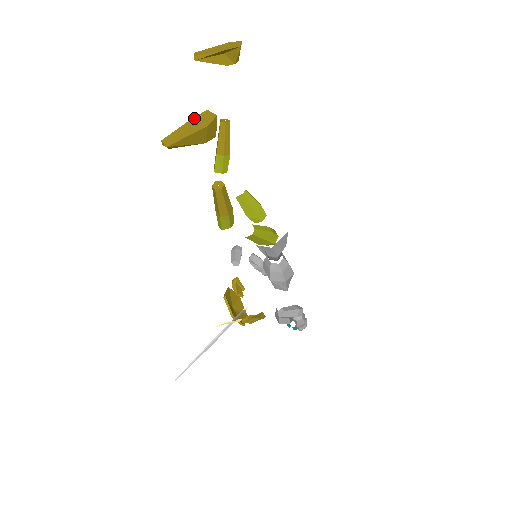
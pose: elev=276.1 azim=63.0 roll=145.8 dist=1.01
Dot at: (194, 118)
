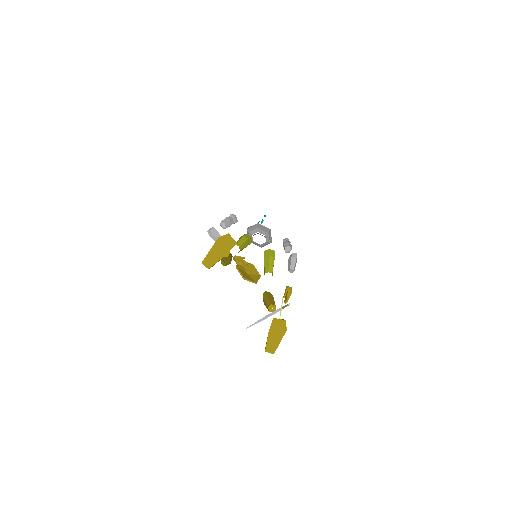
Dot at: (271, 328)
